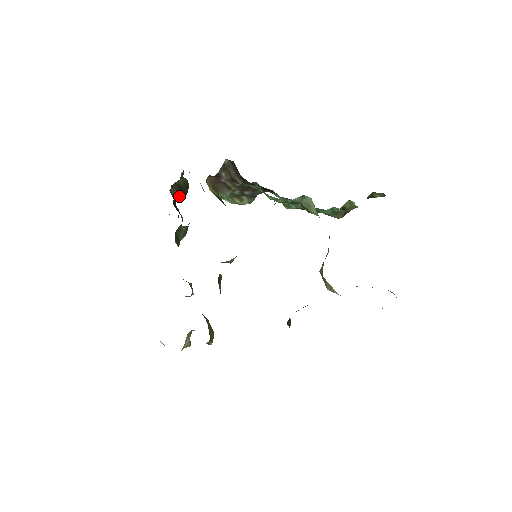
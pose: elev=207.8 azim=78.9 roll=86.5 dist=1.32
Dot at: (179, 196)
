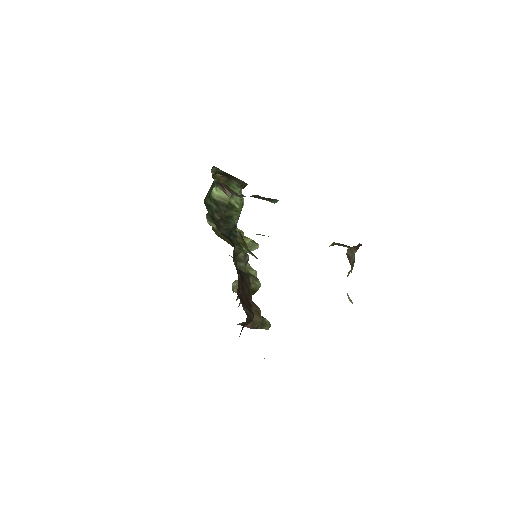
Dot at: (230, 177)
